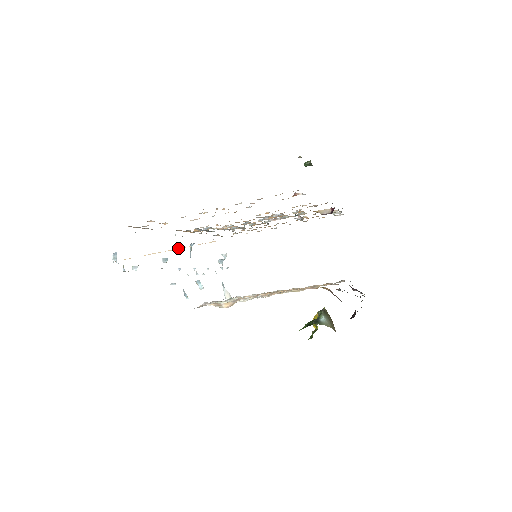
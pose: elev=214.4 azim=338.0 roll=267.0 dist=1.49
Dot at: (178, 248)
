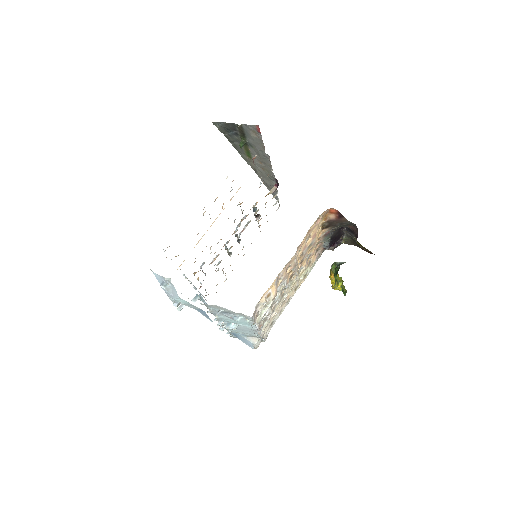
Dot at: (217, 217)
